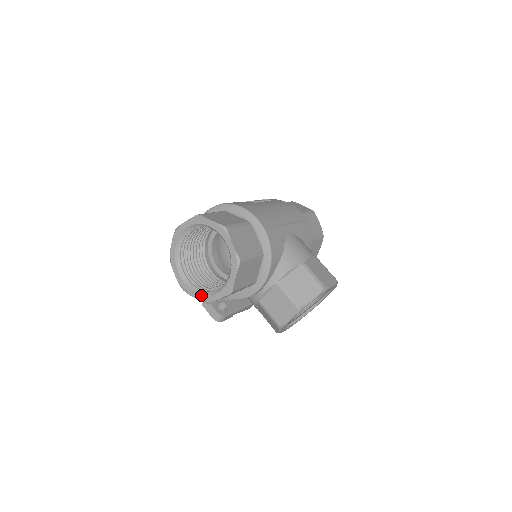
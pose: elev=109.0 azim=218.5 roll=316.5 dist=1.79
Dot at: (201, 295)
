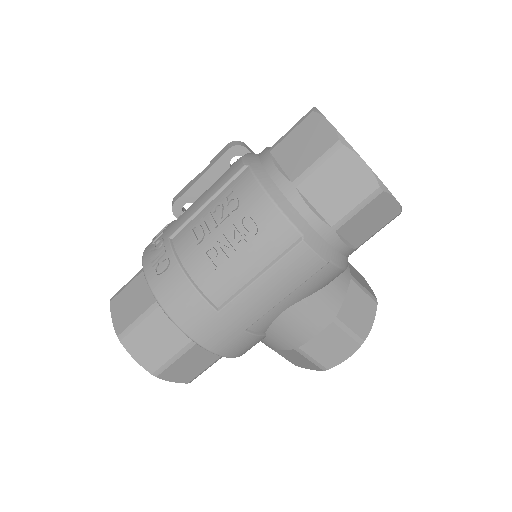
Dot at: occluded
